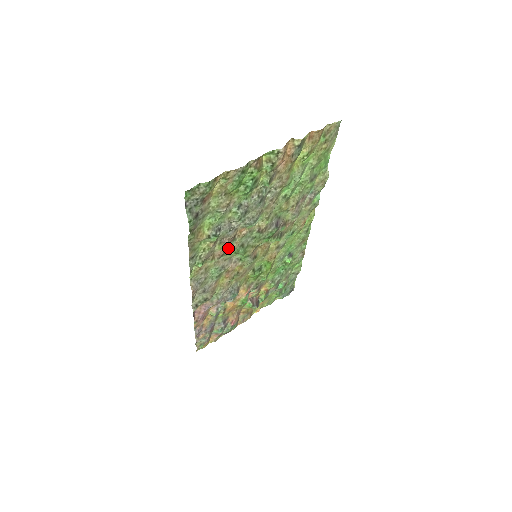
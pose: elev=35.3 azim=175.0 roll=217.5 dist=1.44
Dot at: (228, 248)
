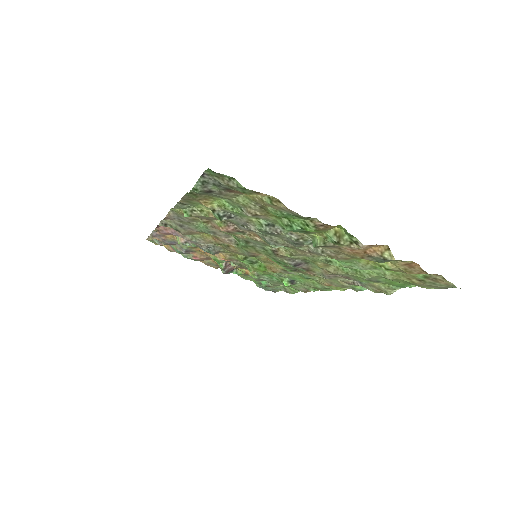
Dot at: (229, 232)
